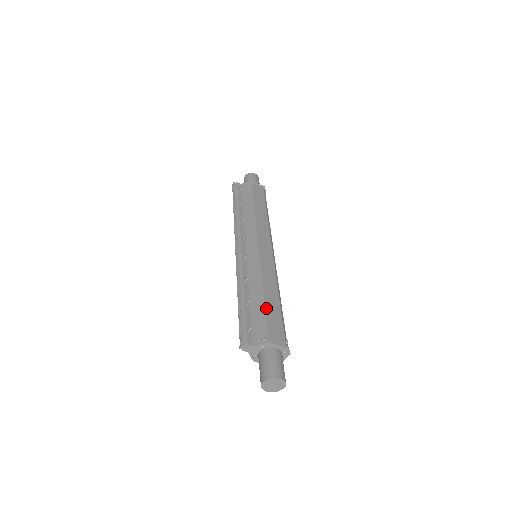
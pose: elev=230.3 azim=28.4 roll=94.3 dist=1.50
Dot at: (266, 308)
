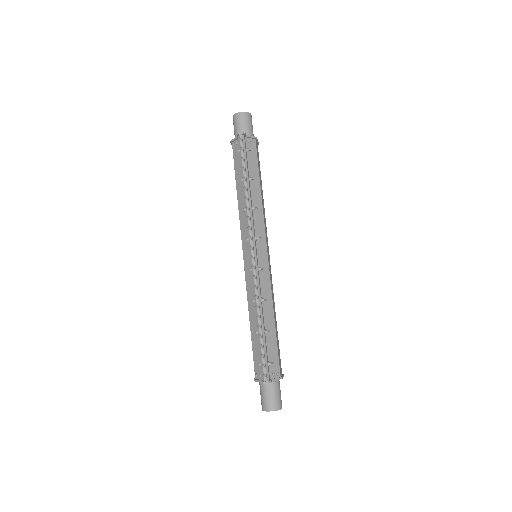
Dot at: occluded
